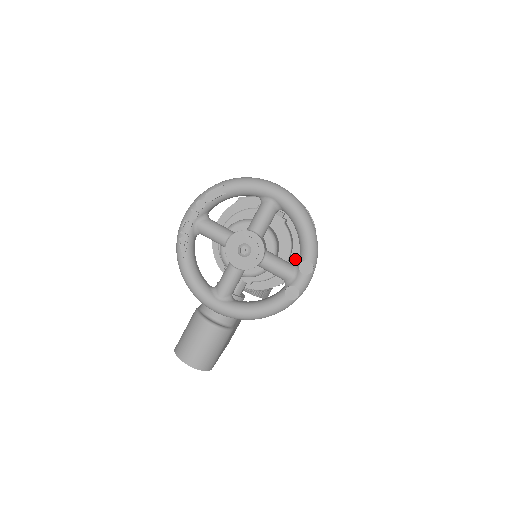
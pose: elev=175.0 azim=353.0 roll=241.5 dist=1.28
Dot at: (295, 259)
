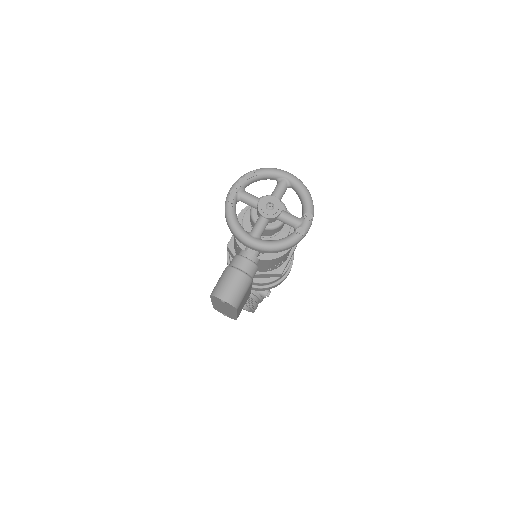
Dot at: occluded
